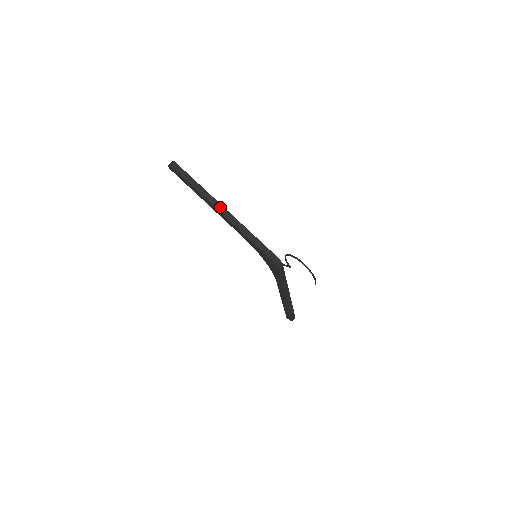
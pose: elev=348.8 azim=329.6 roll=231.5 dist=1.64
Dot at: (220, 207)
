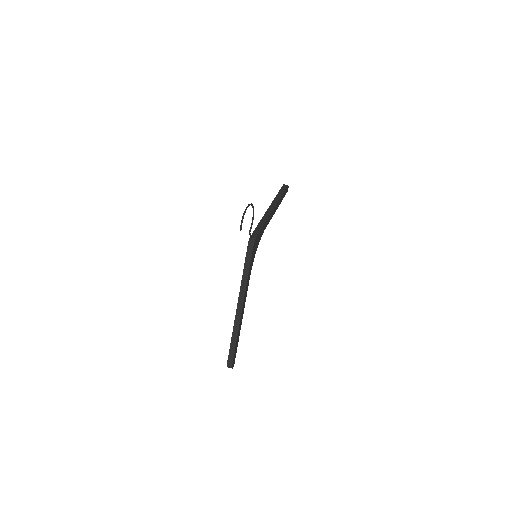
Dot at: (273, 206)
